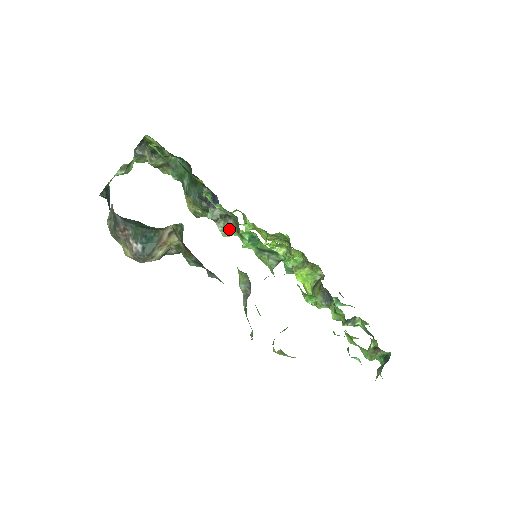
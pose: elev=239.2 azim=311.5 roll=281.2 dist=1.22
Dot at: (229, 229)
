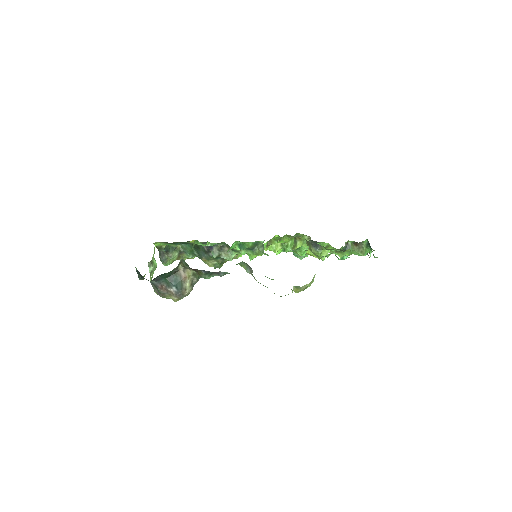
Dot at: (229, 254)
